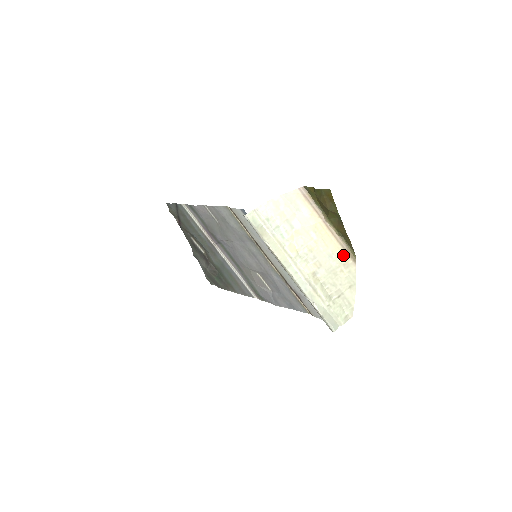
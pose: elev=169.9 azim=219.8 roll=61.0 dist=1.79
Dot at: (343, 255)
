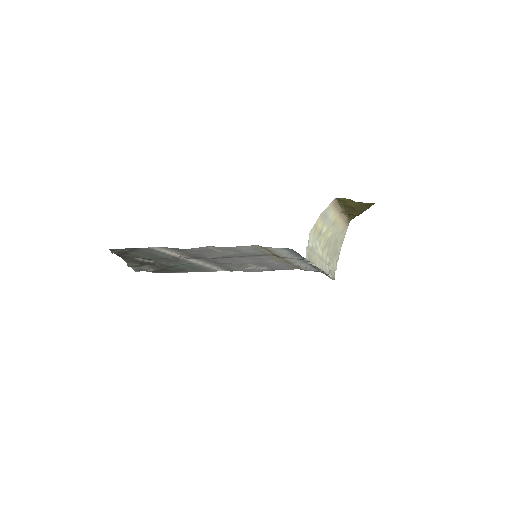
Dot at: (344, 226)
